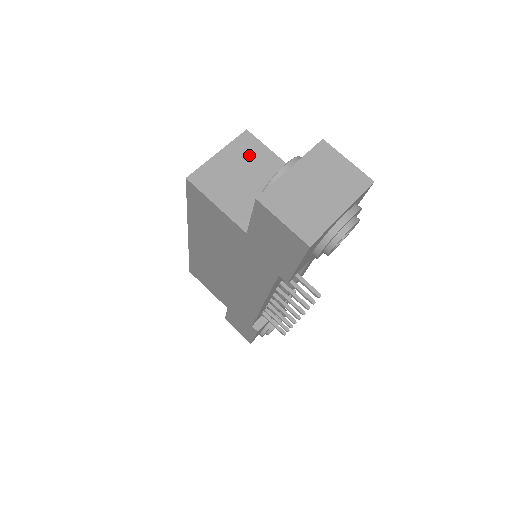
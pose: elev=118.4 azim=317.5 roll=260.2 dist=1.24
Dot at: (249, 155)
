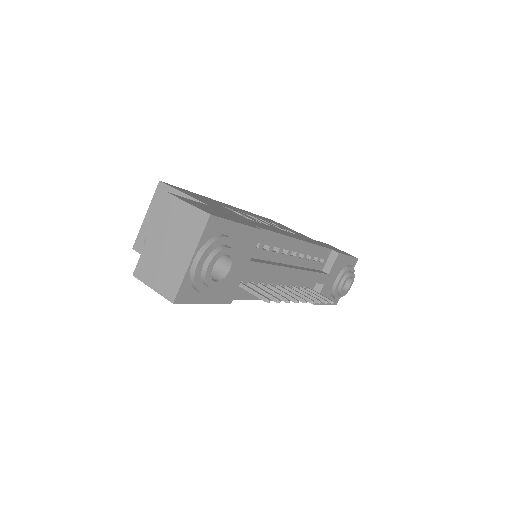
Dot at: occluded
